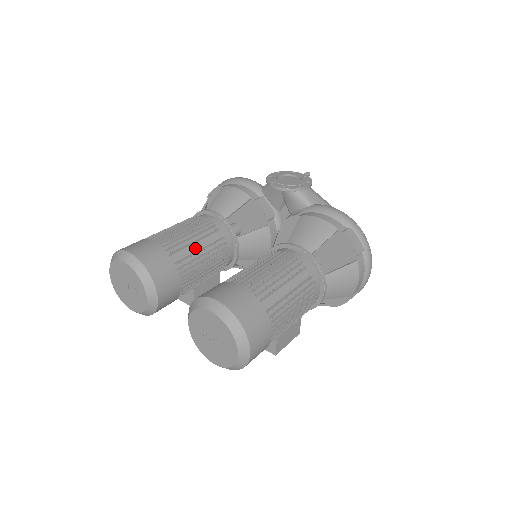
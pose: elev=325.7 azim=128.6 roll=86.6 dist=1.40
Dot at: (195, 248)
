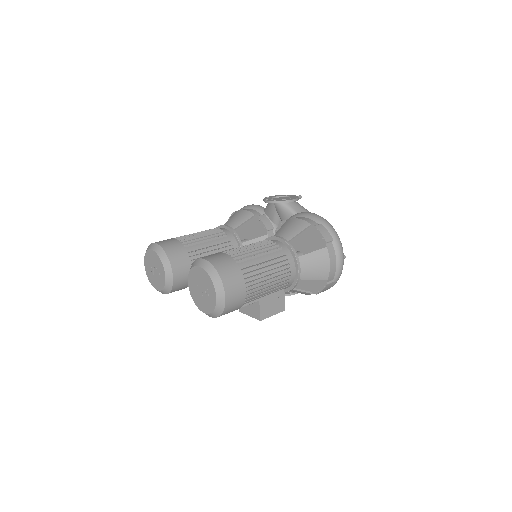
Dot at: (206, 245)
